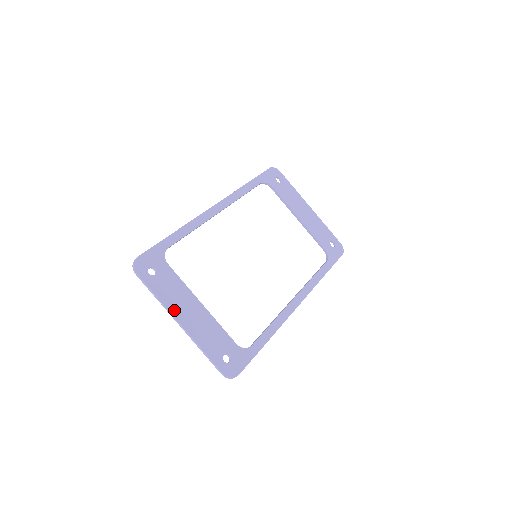
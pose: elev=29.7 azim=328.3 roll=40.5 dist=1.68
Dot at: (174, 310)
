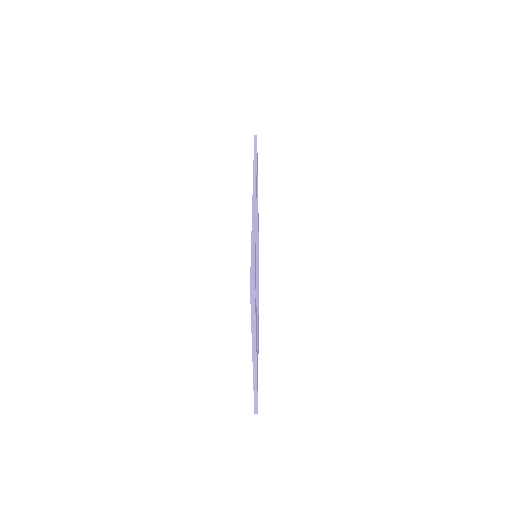
Dot at: (256, 346)
